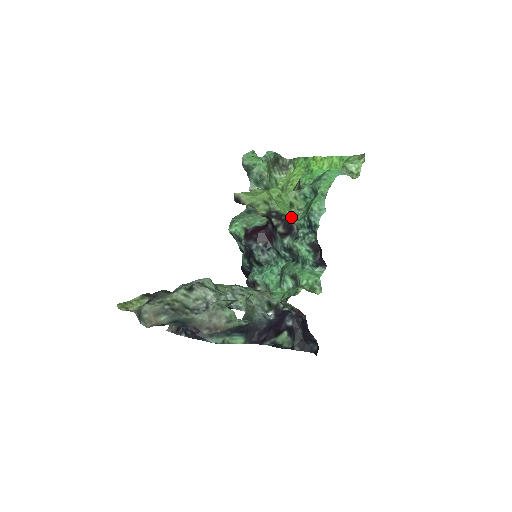
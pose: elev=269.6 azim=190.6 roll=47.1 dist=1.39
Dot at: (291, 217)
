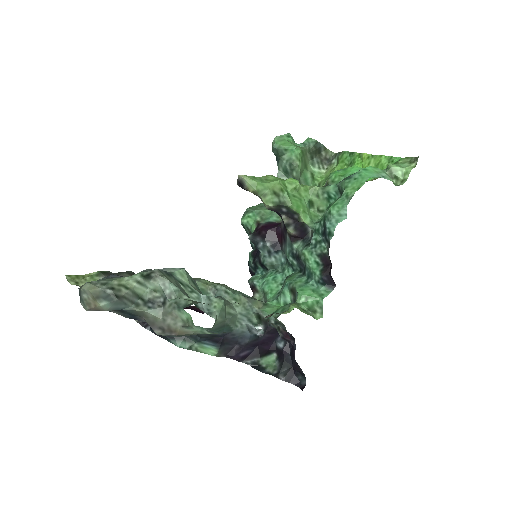
Dot at: (305, 218)
